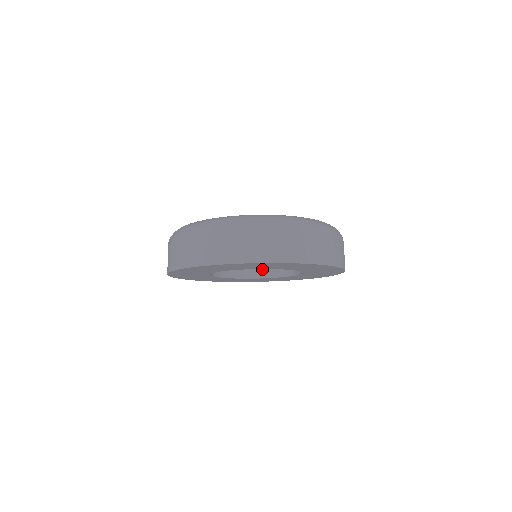
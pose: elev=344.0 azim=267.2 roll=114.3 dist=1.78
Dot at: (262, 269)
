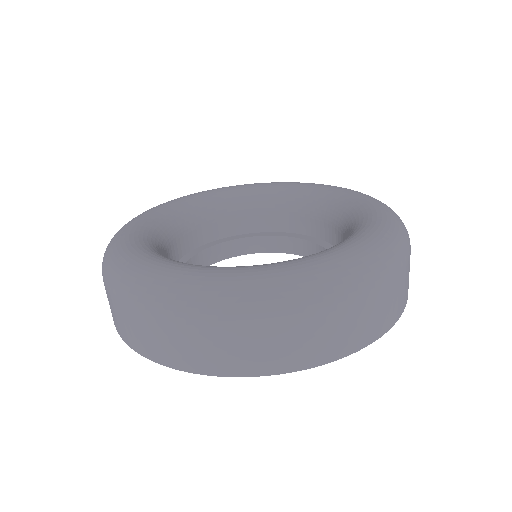
Dot at: (283, 240)
